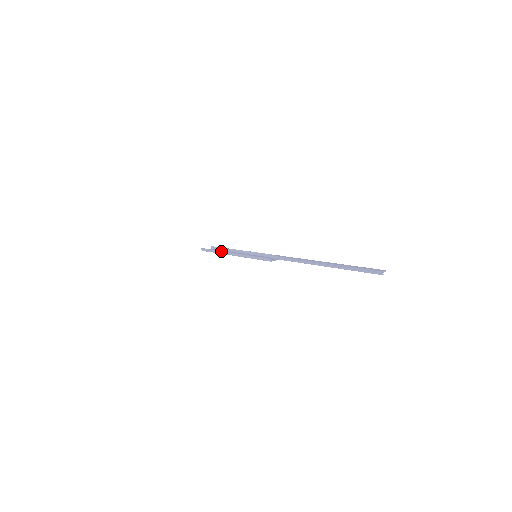
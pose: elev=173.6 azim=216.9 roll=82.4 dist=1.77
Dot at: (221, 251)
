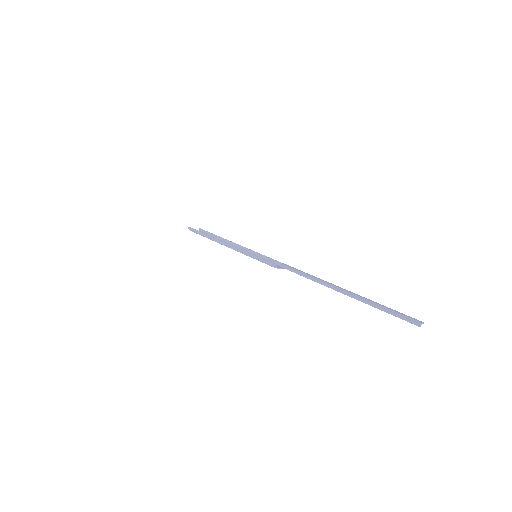
Dot at: occluded
